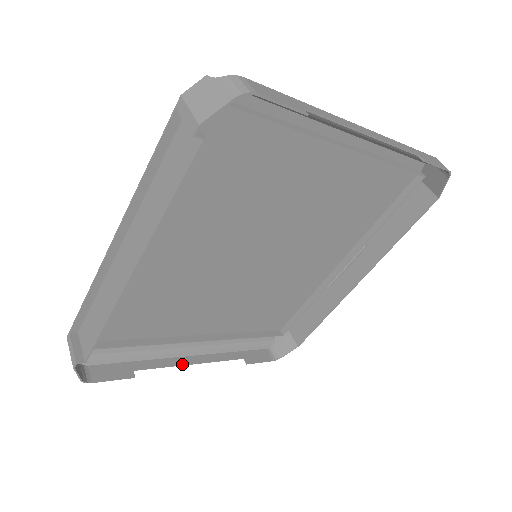
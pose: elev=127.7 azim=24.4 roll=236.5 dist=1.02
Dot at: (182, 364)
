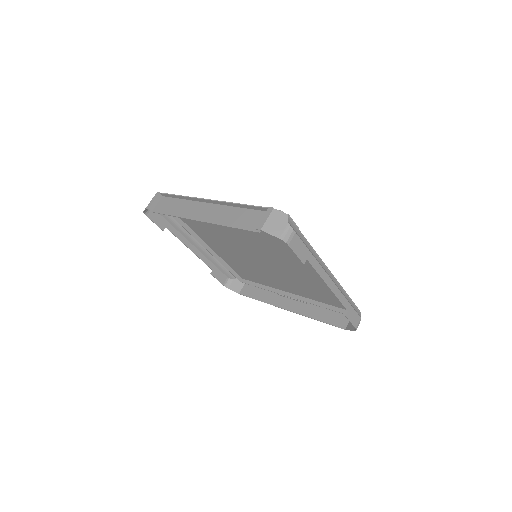
Dot at: (186, 245)
